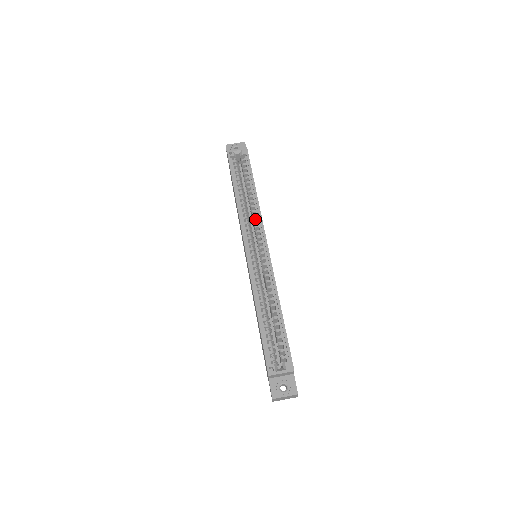
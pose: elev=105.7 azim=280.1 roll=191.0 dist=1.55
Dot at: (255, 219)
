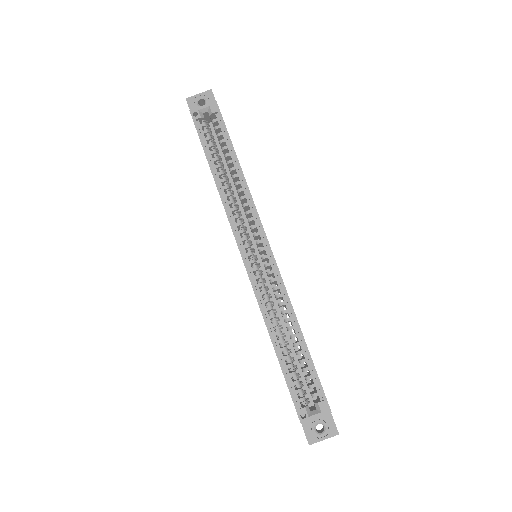
Dot at: (246, 207)
